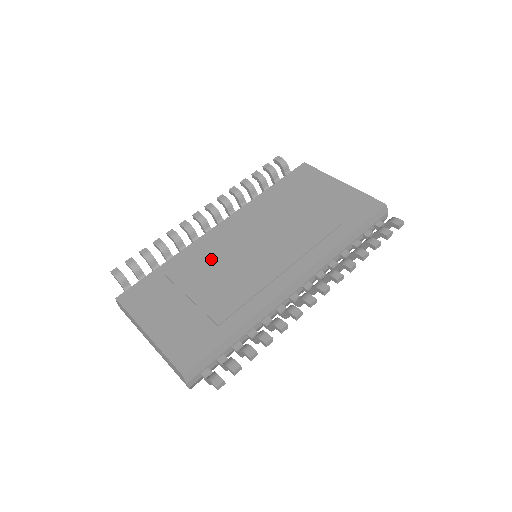
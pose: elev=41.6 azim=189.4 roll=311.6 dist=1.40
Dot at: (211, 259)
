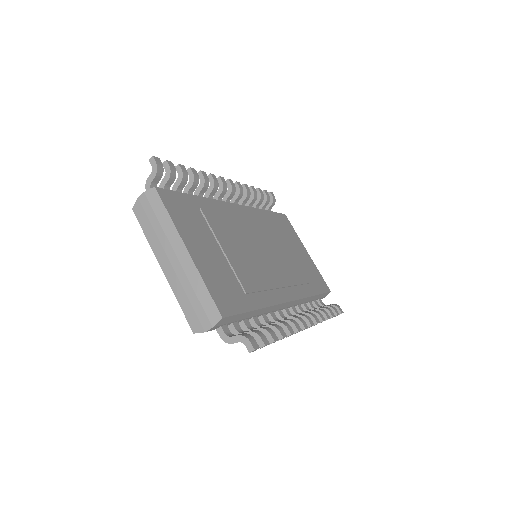
Dot at: (236, 229)
